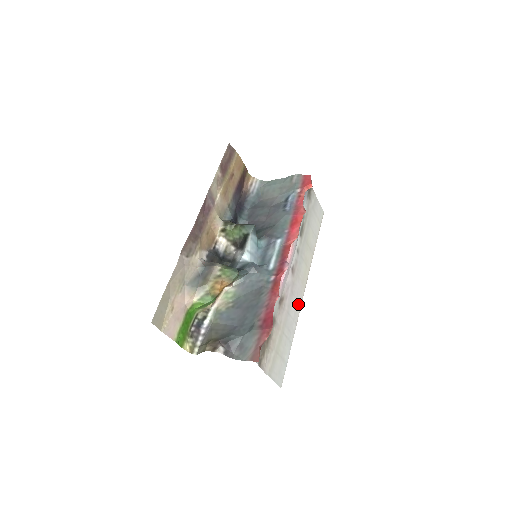
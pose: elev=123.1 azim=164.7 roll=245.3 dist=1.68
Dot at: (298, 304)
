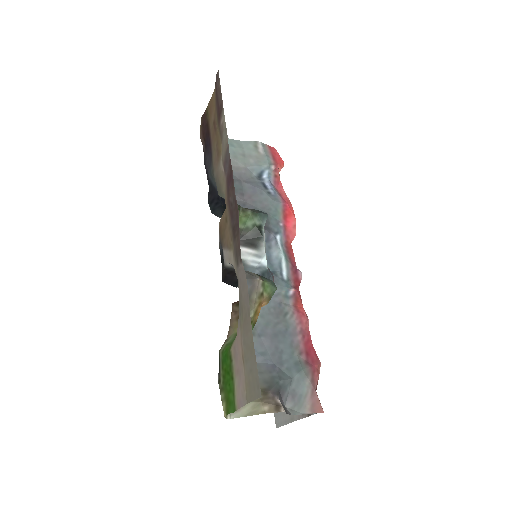
Dot at: occluded
